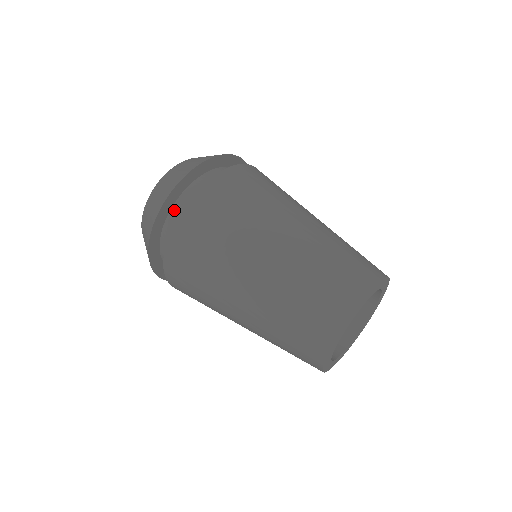
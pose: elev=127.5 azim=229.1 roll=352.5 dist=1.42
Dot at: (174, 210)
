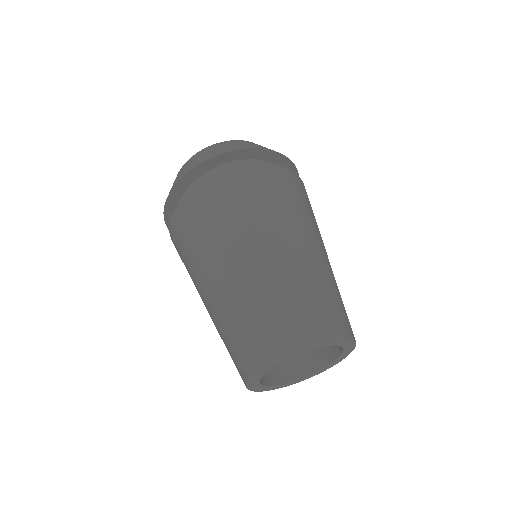
Dot at: occluded
